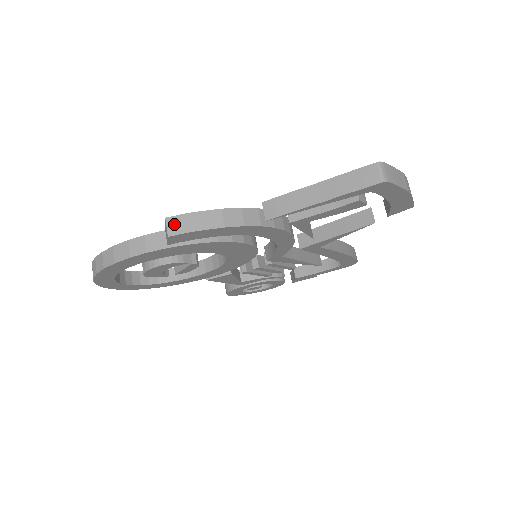
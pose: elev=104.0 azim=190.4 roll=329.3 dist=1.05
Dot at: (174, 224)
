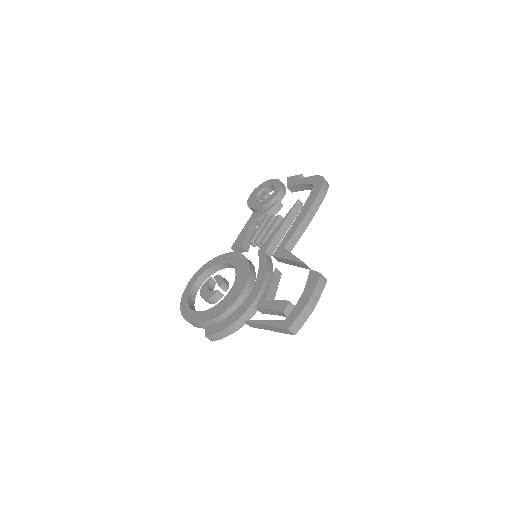
Dot at: (211, 338)
